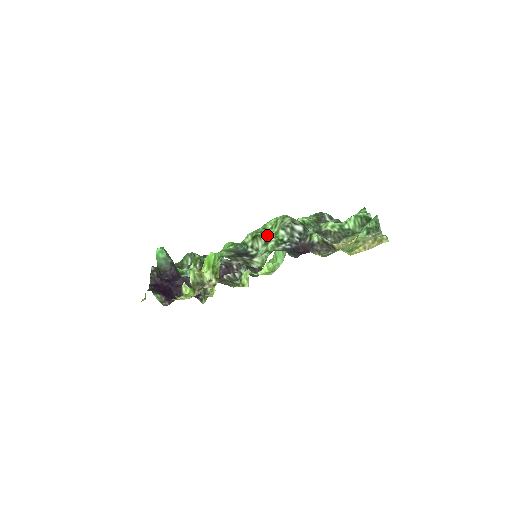
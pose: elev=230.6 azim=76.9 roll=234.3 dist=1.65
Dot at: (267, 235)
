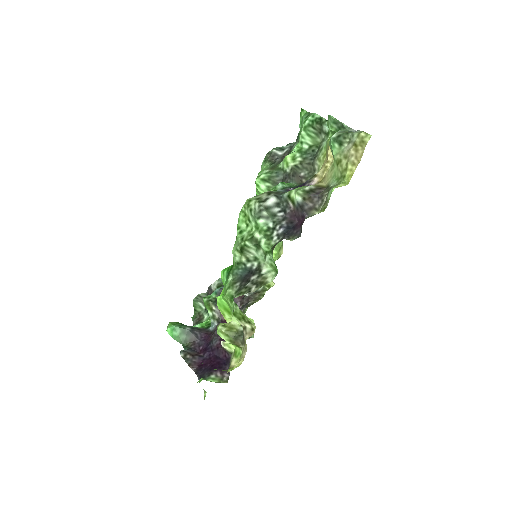
Dot at: (251, 238)
